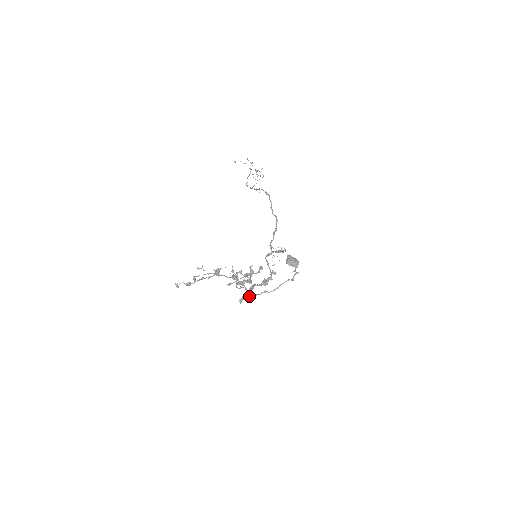
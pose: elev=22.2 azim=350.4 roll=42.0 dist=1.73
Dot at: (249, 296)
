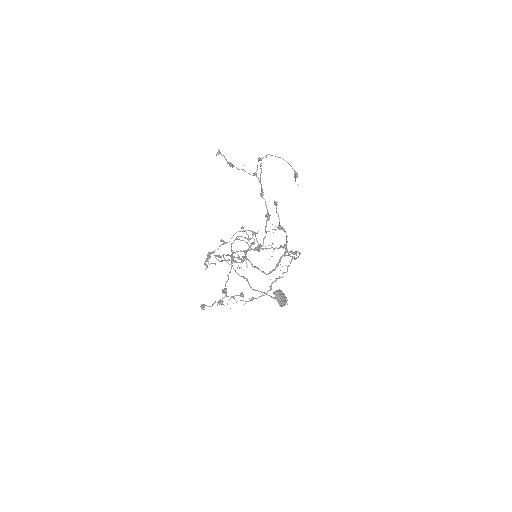
Dot at: occluded
